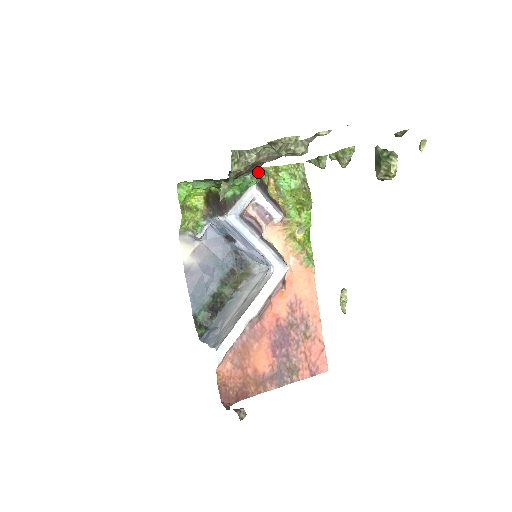
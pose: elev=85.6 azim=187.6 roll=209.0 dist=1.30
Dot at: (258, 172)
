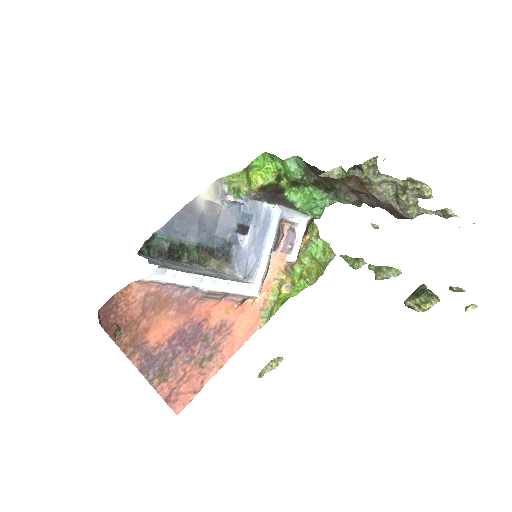
Dot at: occluded
